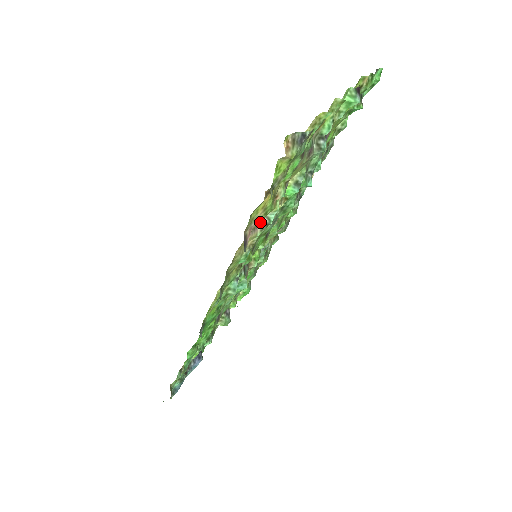
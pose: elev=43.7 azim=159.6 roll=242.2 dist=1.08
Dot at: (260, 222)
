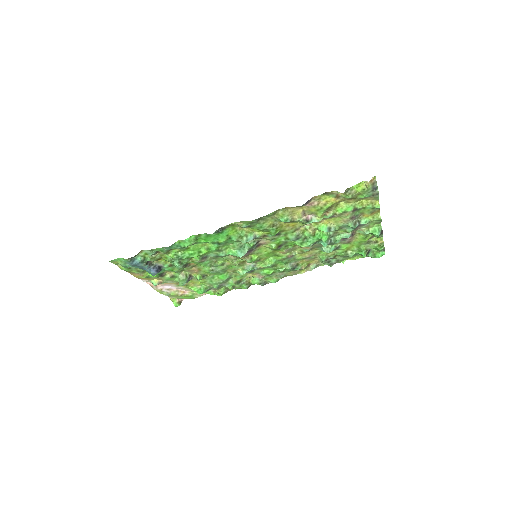
Dot at: (308, 216)
